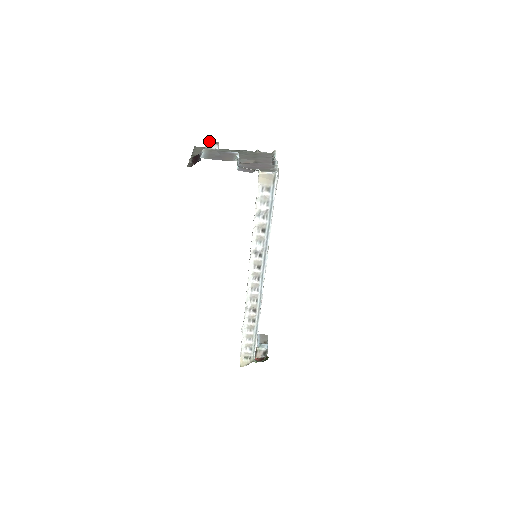
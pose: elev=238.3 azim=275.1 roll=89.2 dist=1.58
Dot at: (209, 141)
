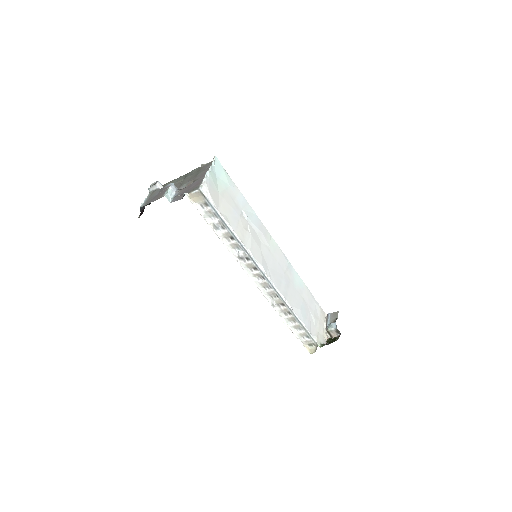
Dot at: (151, 184)
